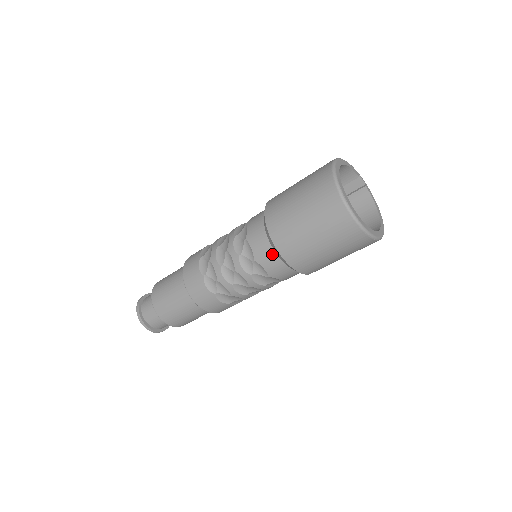
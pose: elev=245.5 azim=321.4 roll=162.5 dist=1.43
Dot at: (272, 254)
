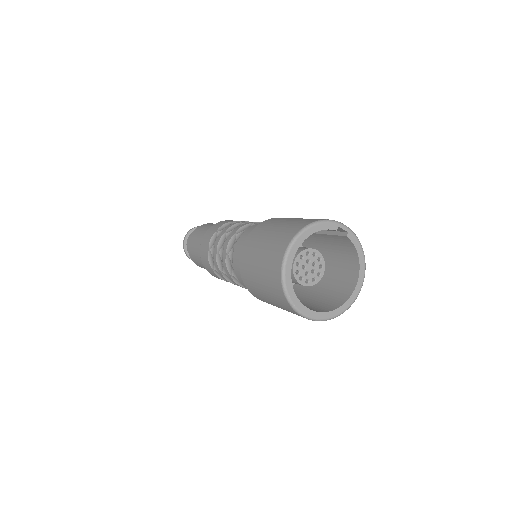
Dot at: occluded
